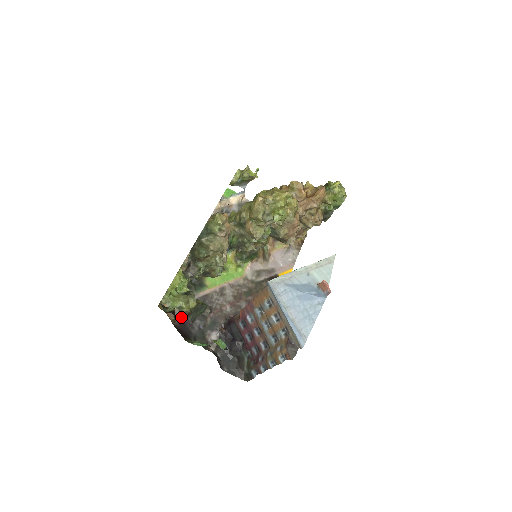
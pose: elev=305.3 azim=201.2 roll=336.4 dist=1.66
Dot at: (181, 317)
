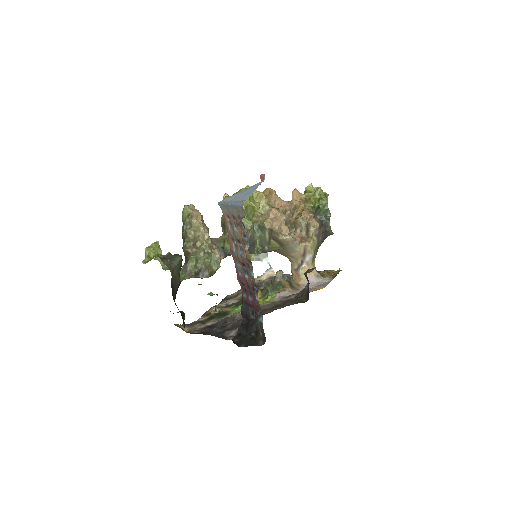
Dot at: (200, 331)
